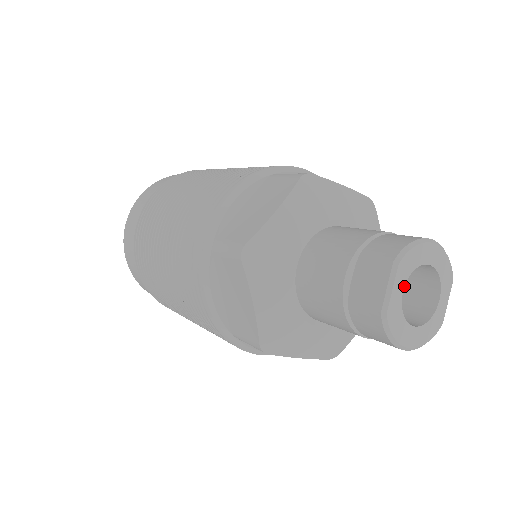
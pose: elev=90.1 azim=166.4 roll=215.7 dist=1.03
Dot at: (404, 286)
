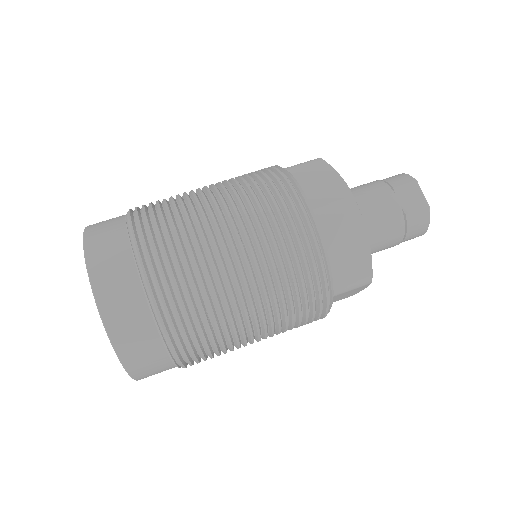
Dot at: occluded
